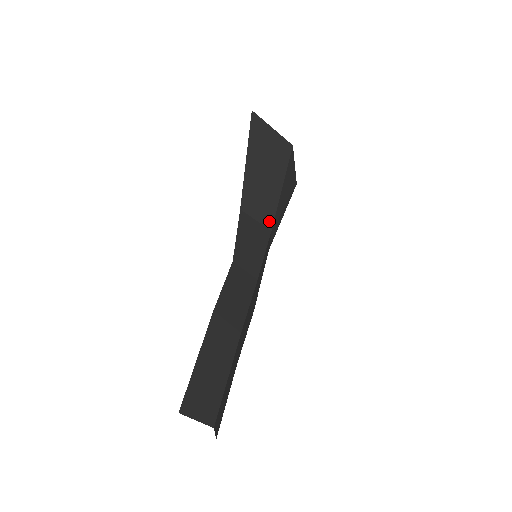
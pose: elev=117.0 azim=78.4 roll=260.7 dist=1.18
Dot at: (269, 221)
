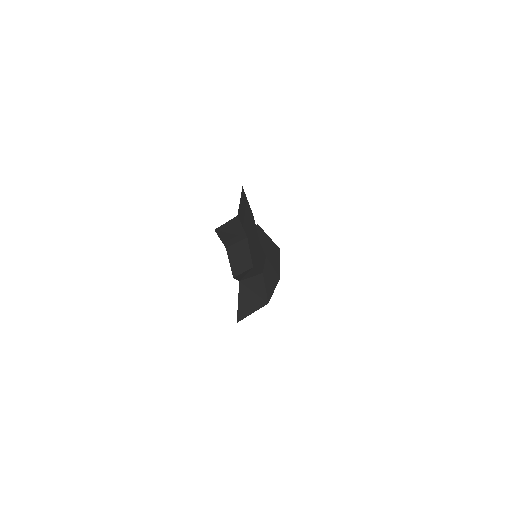
Dot at: (265, 253)
